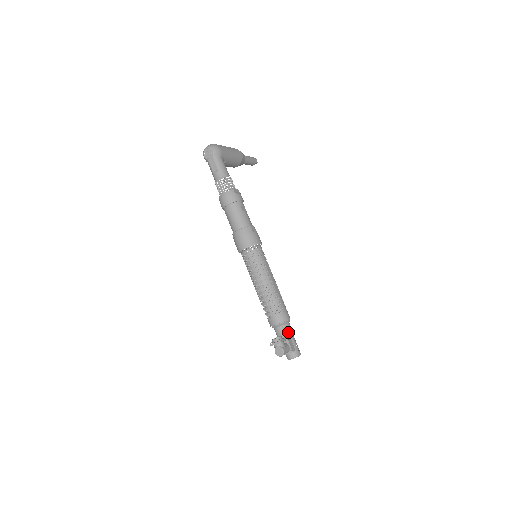
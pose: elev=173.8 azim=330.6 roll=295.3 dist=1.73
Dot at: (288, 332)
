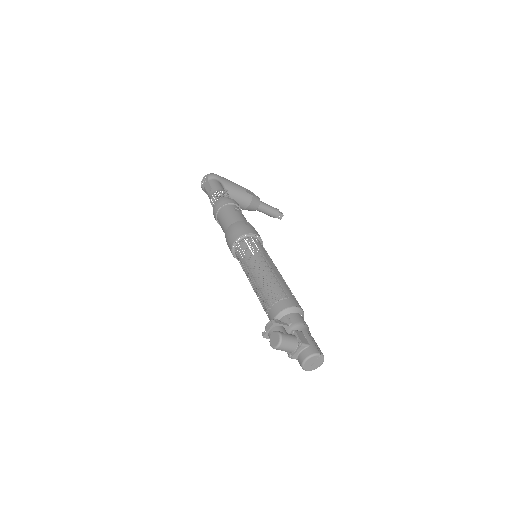
Dot at: (296, 322)
